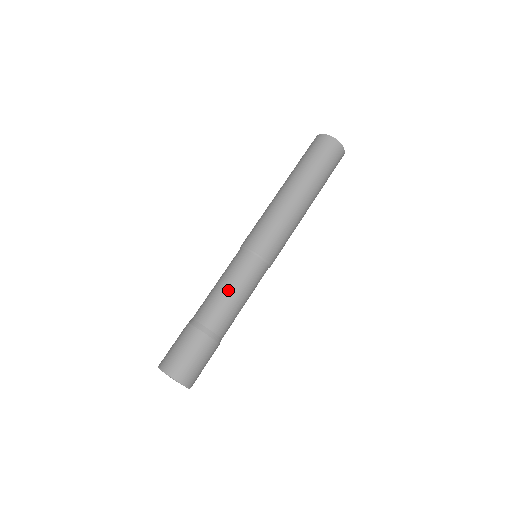
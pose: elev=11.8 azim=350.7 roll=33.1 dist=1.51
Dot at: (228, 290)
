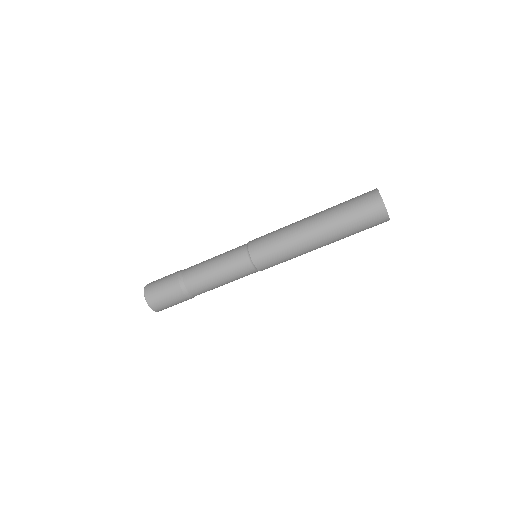
Dot at: (218, 279)
